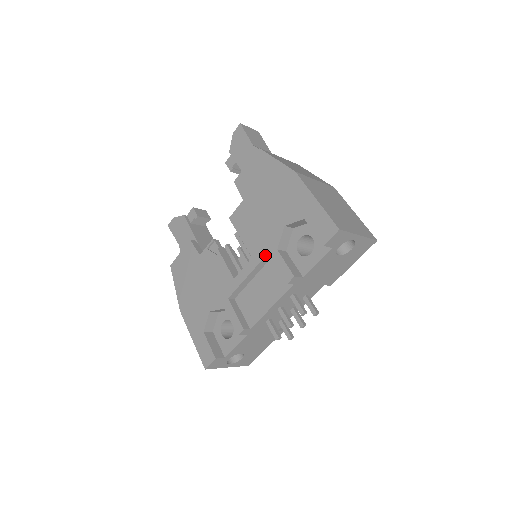
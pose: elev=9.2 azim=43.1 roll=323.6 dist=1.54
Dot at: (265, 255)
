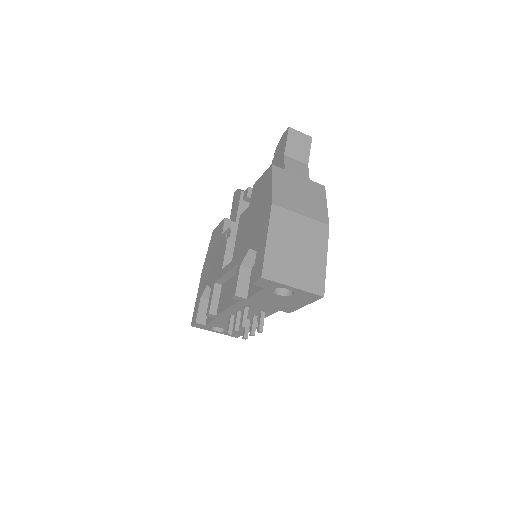
Dot at: (235, 264)
